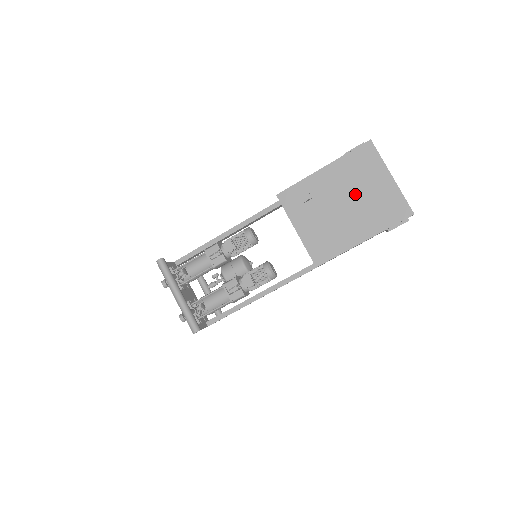
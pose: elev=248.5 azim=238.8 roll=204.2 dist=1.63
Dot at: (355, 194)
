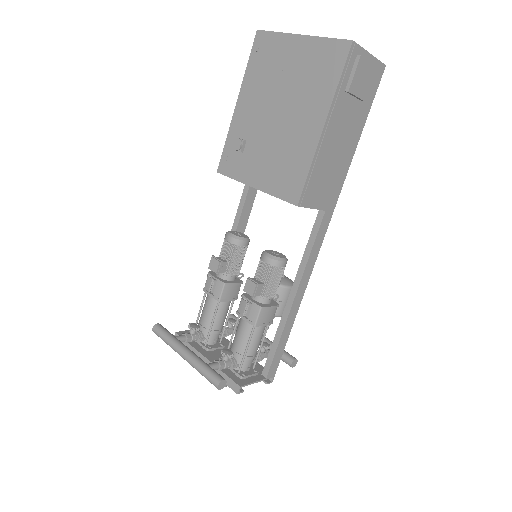
Dot at: (280, 92)
